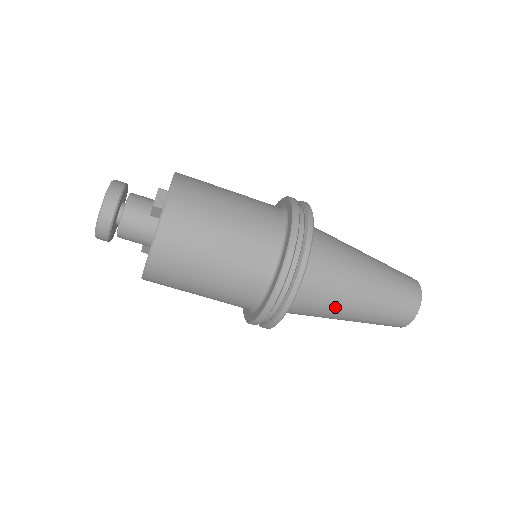
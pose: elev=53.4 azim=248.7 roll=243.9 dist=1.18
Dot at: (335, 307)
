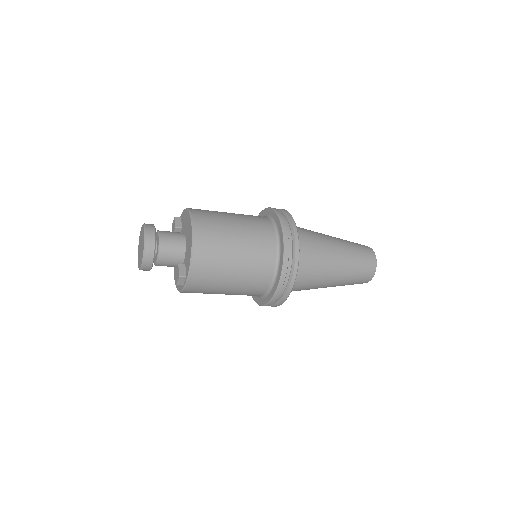
Dot at: occluded
